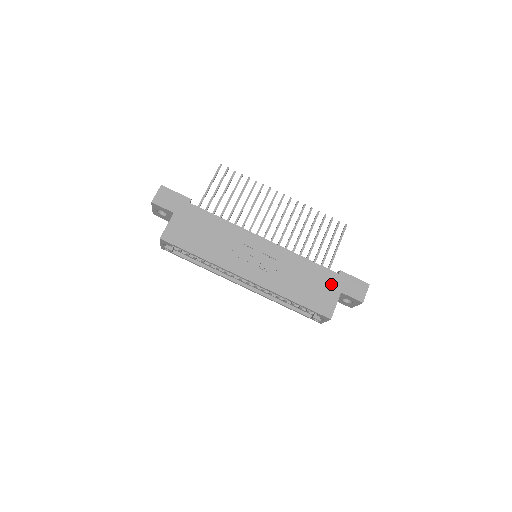
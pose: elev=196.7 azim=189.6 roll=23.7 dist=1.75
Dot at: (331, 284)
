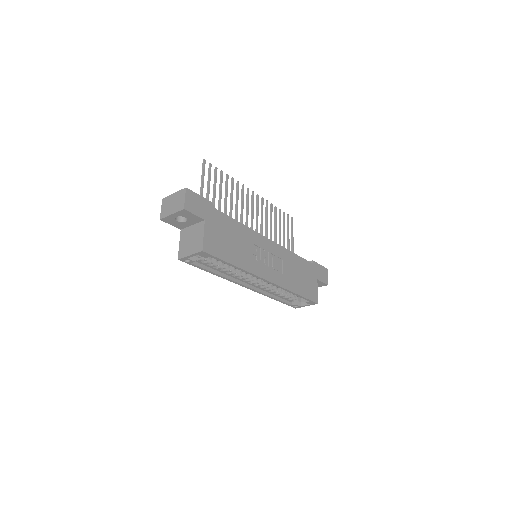
Dot at: (311, 273)
